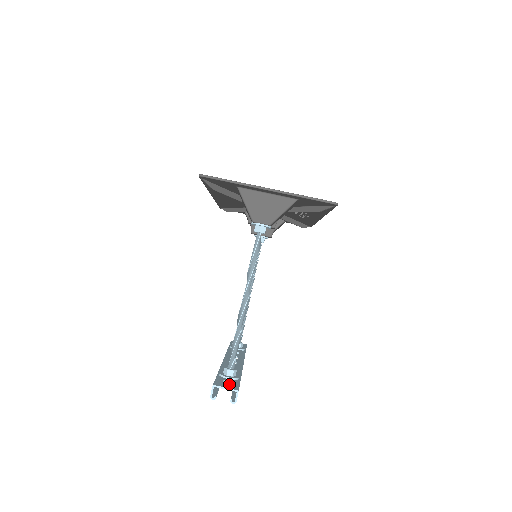
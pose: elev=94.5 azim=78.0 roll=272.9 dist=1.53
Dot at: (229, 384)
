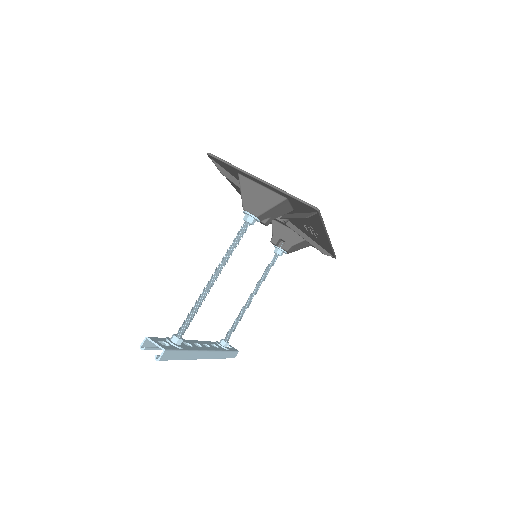
Dot at: occluded
